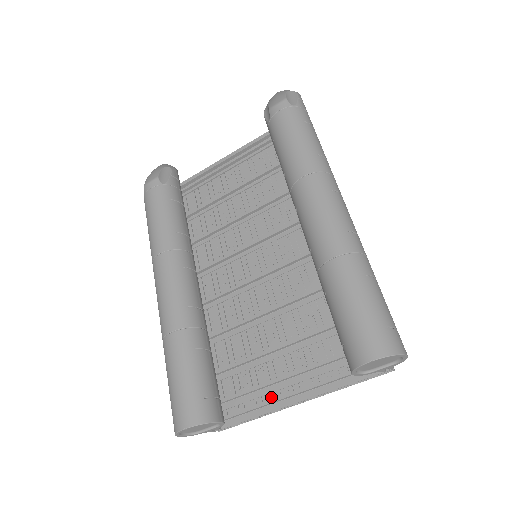
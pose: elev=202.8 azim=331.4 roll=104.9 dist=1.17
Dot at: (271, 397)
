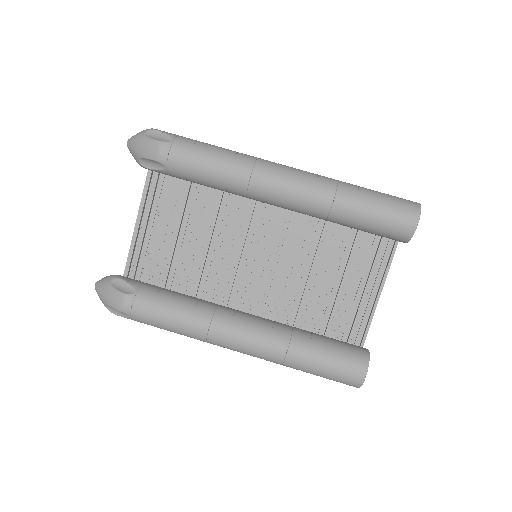
Dot at: (362, 308)
